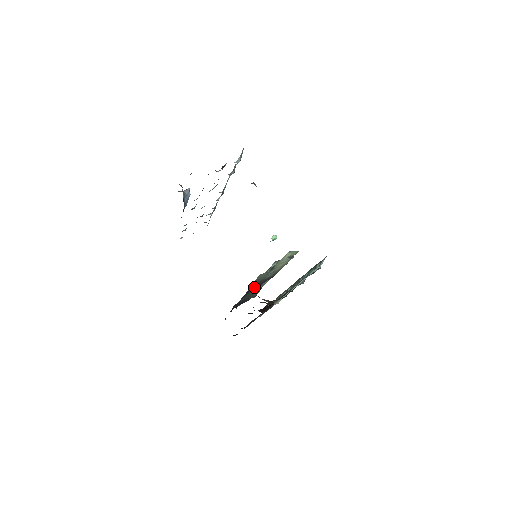
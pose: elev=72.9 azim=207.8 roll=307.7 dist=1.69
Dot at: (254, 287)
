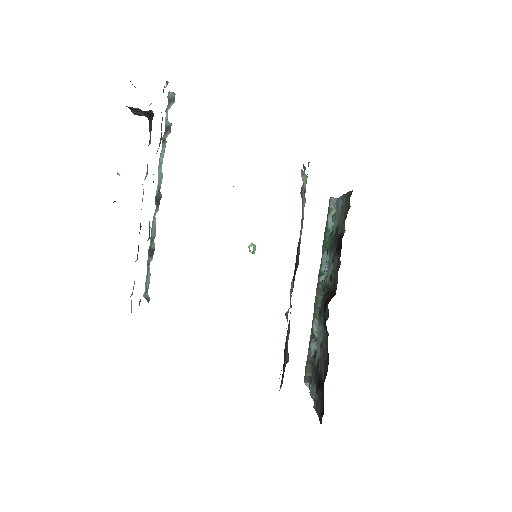
Dot at: (295, 266)
